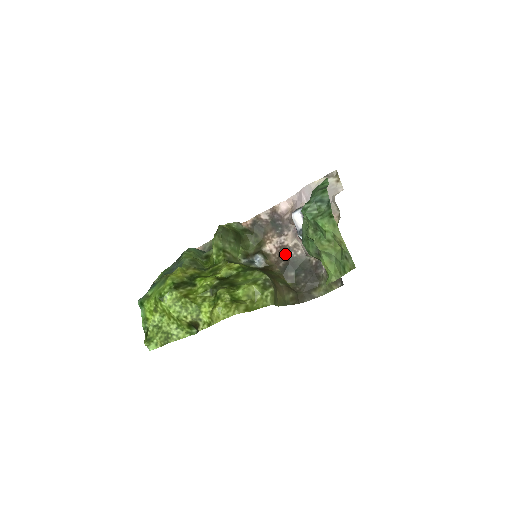
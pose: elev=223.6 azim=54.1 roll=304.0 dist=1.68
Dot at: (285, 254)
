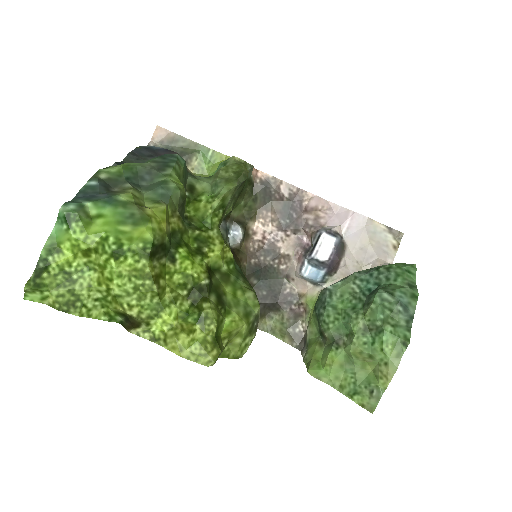
Dot at: (268, 254)
